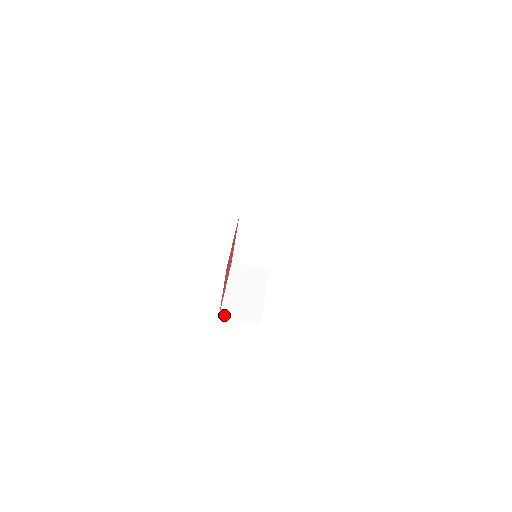
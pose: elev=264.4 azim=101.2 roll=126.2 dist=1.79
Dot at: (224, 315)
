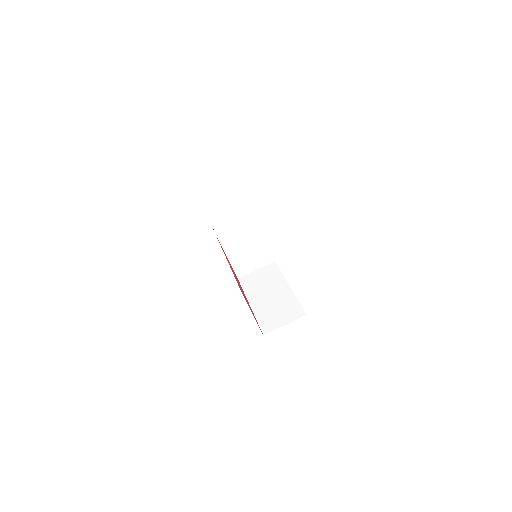
Dot at: (267, 331)
